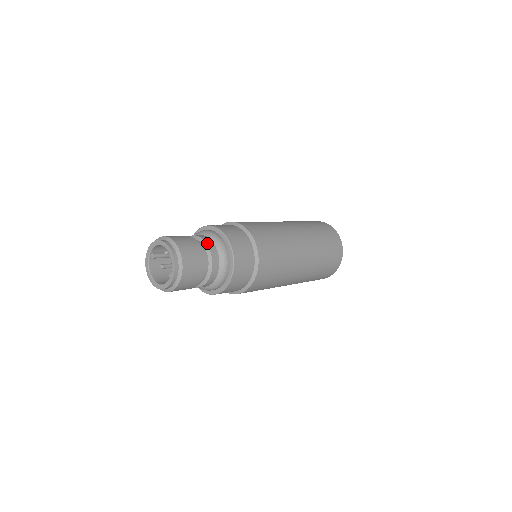
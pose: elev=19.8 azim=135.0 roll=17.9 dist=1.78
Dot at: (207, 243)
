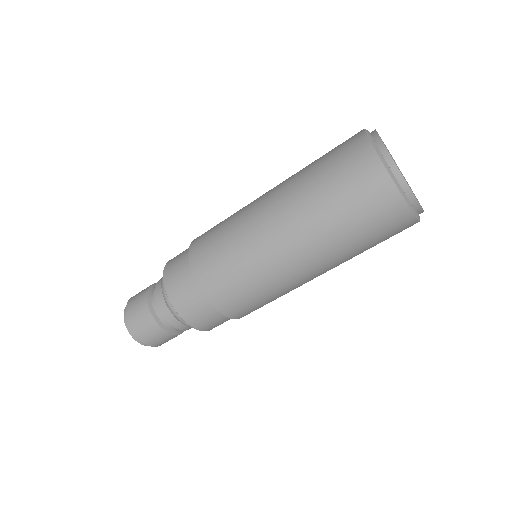
Dot at: (157, 302)
